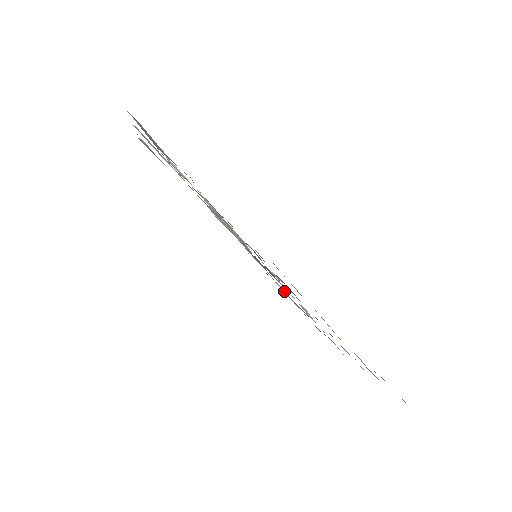
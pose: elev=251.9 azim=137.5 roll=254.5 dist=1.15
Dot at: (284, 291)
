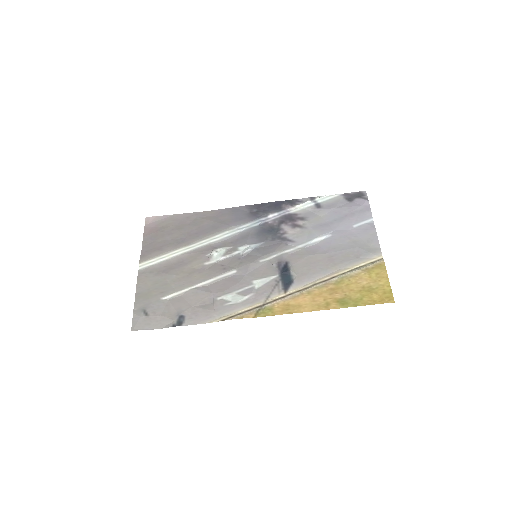
Dot at: (304, 204)
